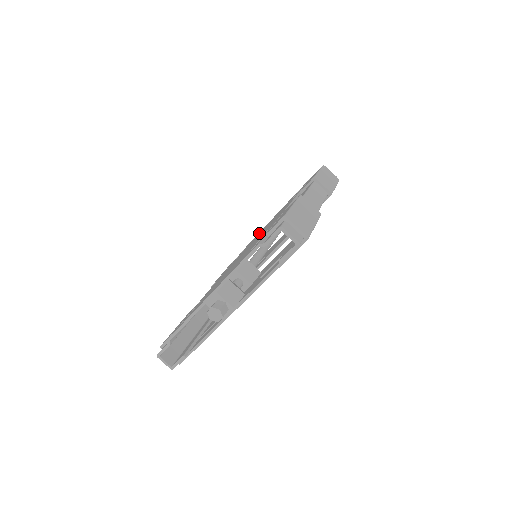
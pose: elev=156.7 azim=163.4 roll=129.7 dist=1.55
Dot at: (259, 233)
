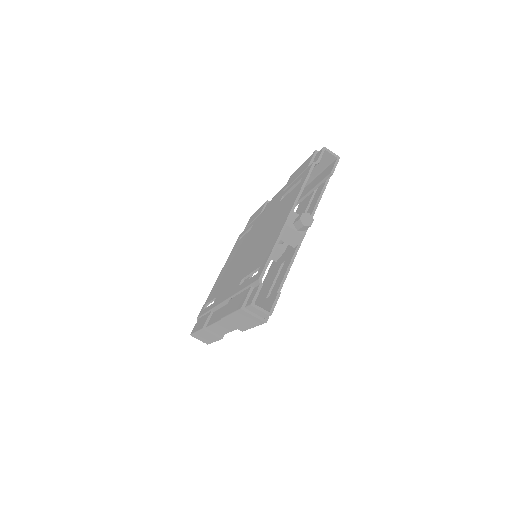
Dot at: (221, 278)
